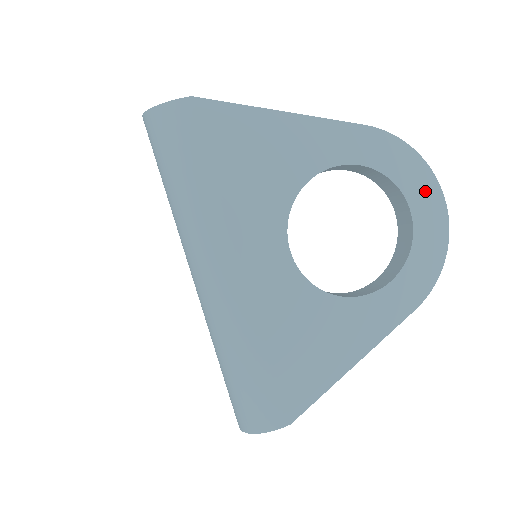
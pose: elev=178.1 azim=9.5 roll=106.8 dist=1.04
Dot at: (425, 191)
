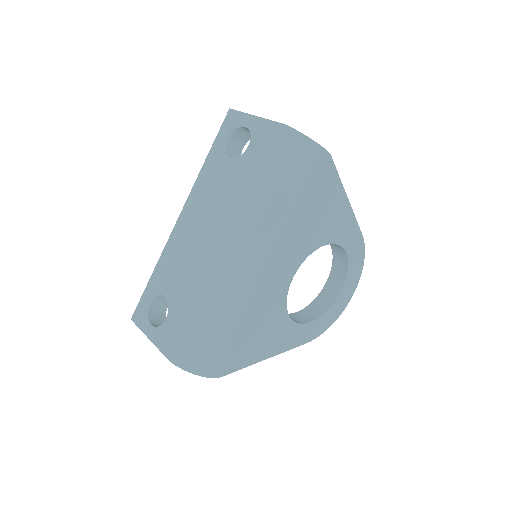
Dot at: (352, 285)
